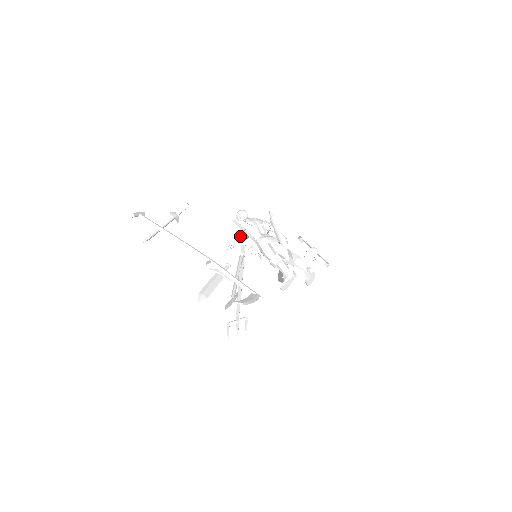
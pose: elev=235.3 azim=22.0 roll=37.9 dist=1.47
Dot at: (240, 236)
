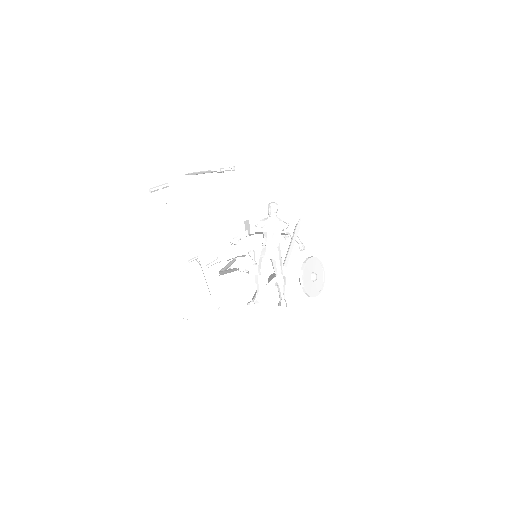
Dot at: (250, 235)
